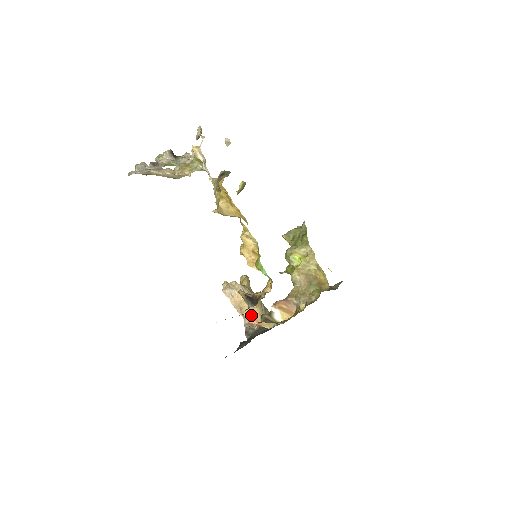
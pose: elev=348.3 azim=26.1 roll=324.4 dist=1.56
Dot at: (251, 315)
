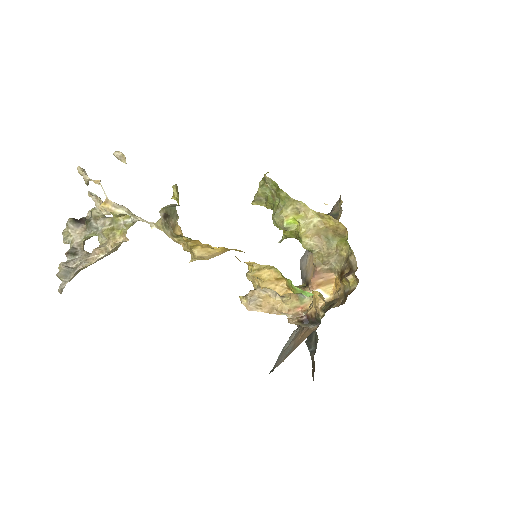
Dot at: (290, 307)
